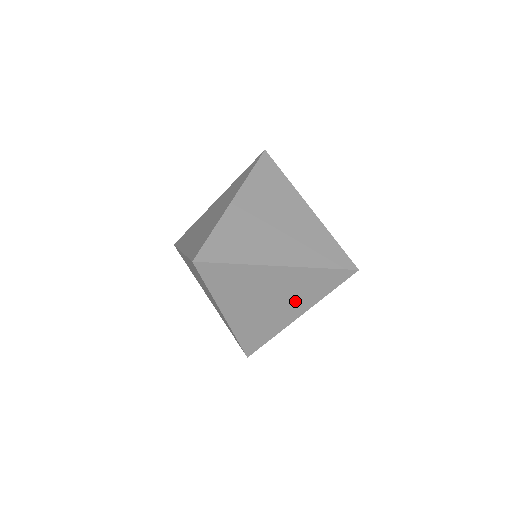
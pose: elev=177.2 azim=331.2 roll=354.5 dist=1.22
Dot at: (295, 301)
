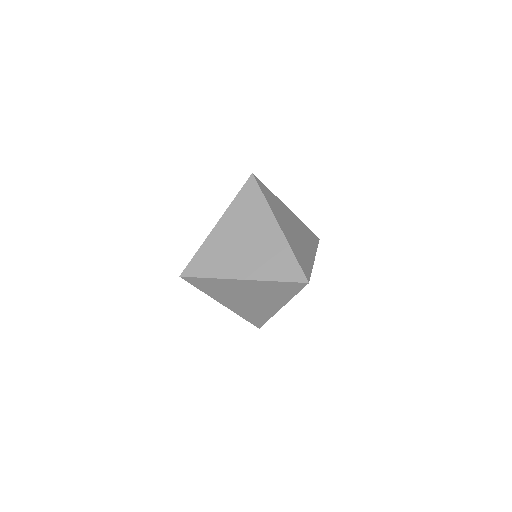
Dot at: (270, 299)
